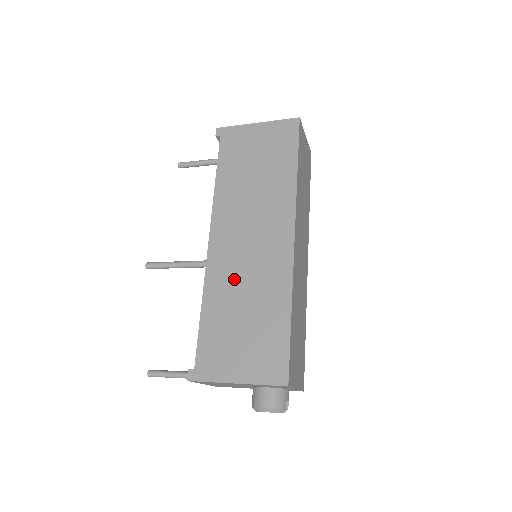
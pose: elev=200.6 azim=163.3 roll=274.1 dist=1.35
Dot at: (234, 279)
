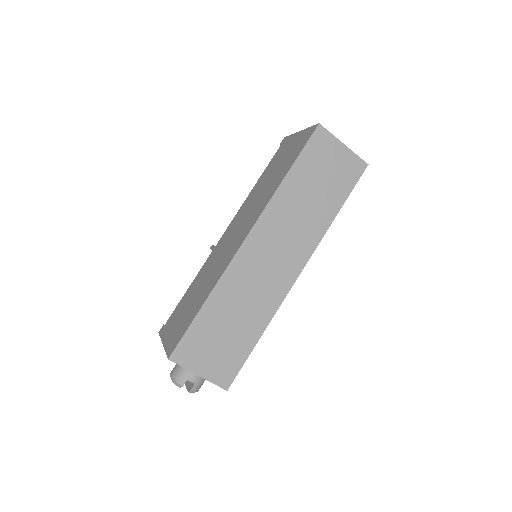
Dot at: (210, 266)
